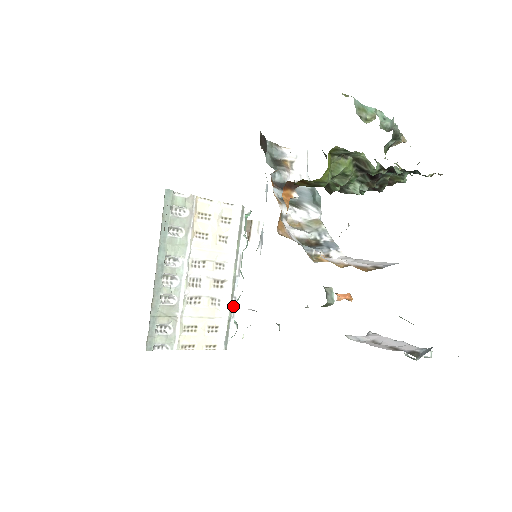
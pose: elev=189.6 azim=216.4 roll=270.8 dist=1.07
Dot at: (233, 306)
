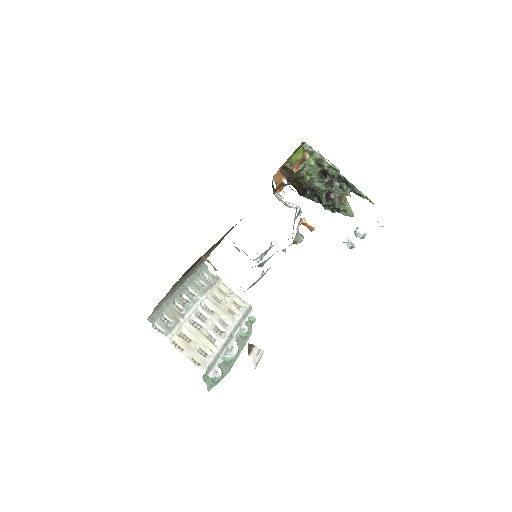
Dot at: (224, 352)
